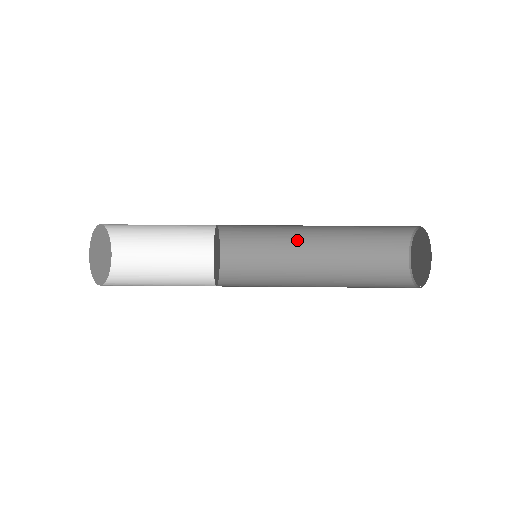
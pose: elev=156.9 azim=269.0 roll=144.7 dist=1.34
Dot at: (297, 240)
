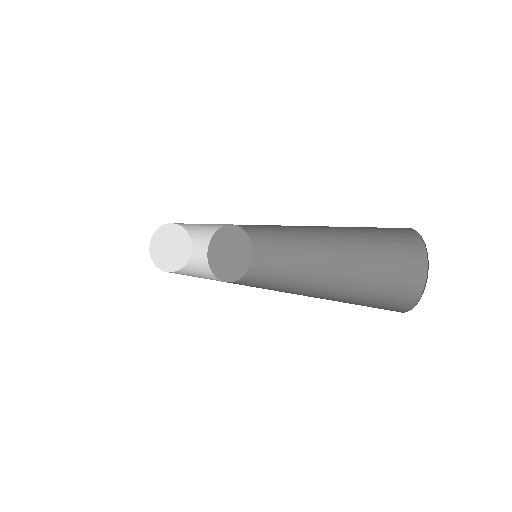
Dot at: (309, 261)
